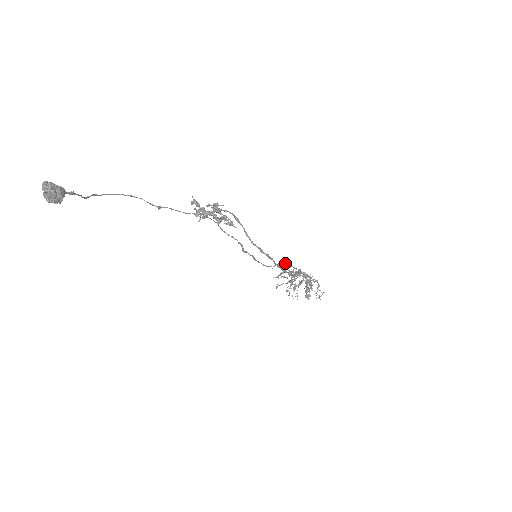
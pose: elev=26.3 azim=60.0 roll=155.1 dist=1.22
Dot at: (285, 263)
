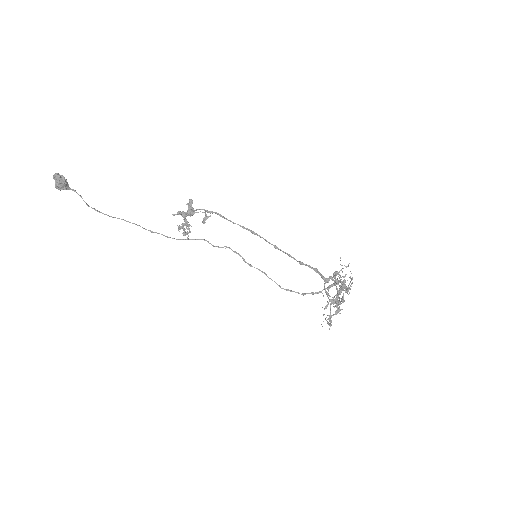
Dot at: (315, 292)
